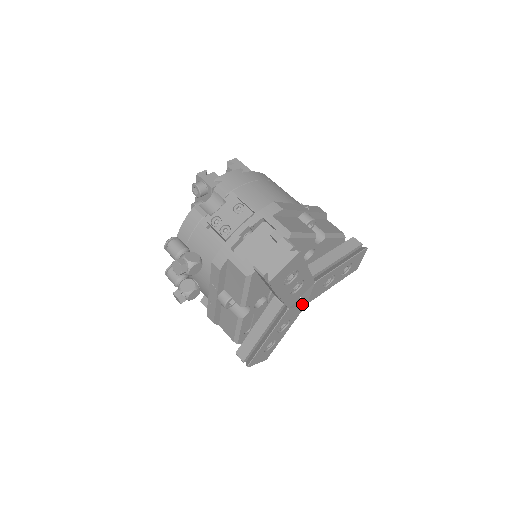
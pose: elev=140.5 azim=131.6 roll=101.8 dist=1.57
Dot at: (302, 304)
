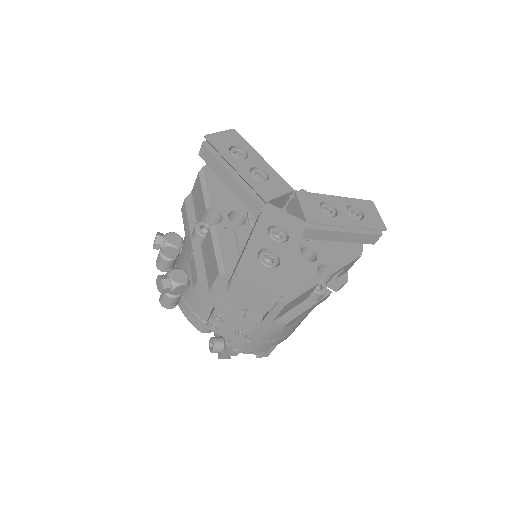
Dot at: (297, 219)
